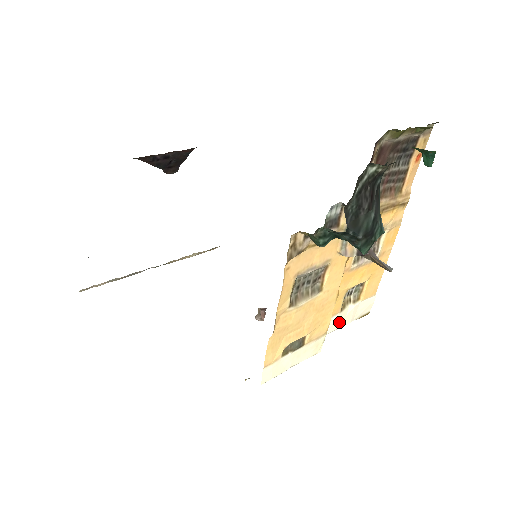
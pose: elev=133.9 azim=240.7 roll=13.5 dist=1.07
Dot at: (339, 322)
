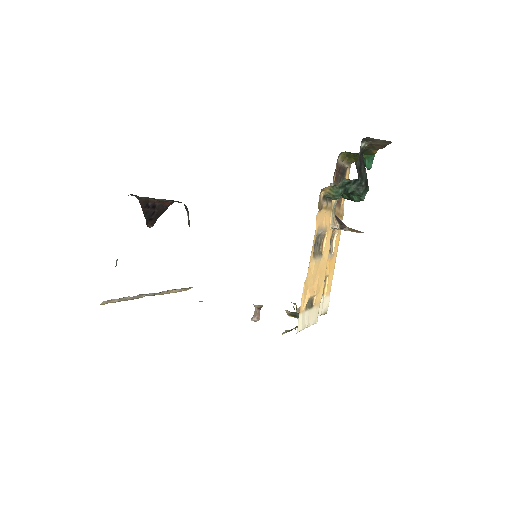
Dot at: occluded
